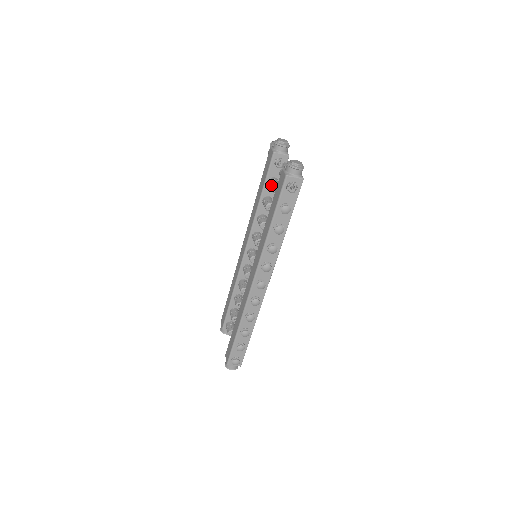
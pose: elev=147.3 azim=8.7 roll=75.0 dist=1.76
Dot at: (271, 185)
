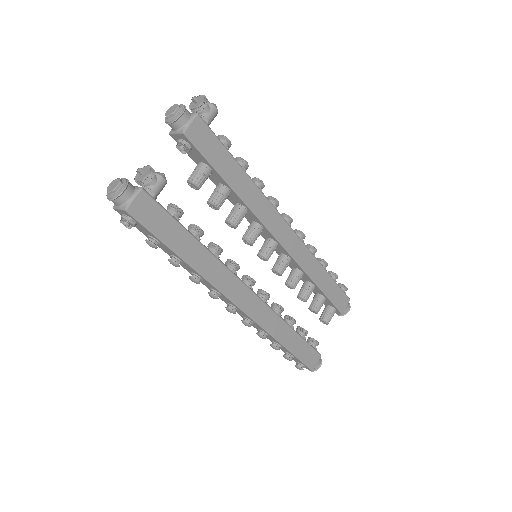
Dot at: occluded
